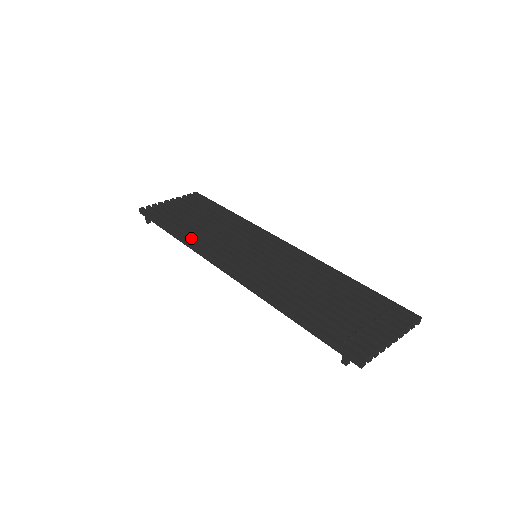
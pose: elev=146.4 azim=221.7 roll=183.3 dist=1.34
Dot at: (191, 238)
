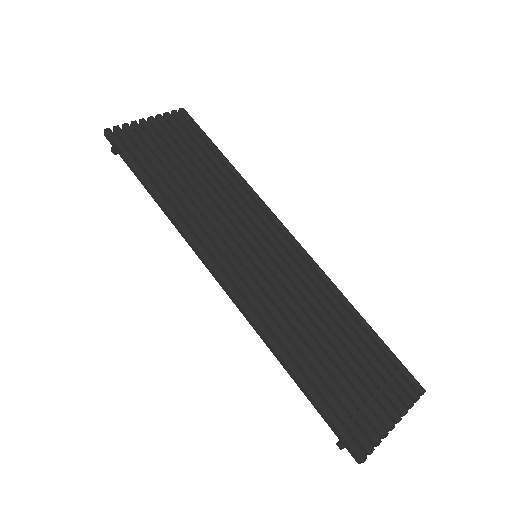
Dot at: (176, 208)
